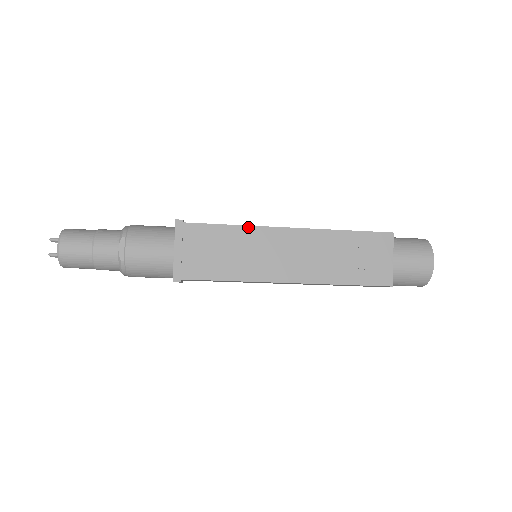
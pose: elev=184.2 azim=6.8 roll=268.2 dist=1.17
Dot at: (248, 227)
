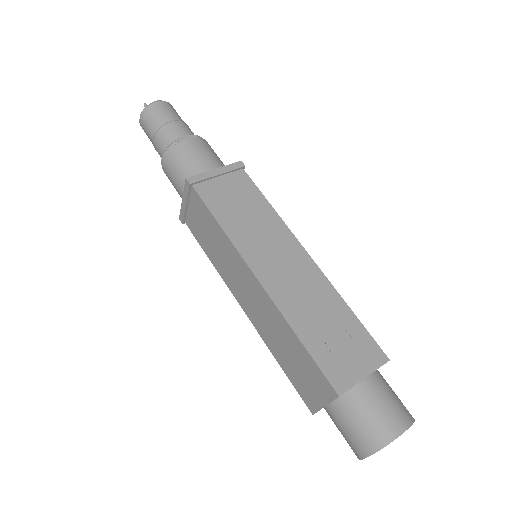
Dot at: (280, 218)
